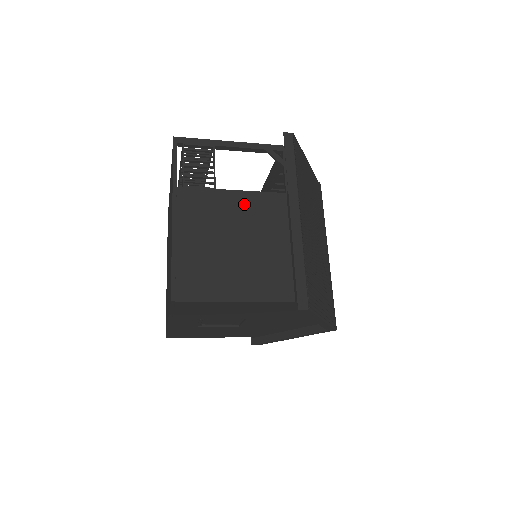
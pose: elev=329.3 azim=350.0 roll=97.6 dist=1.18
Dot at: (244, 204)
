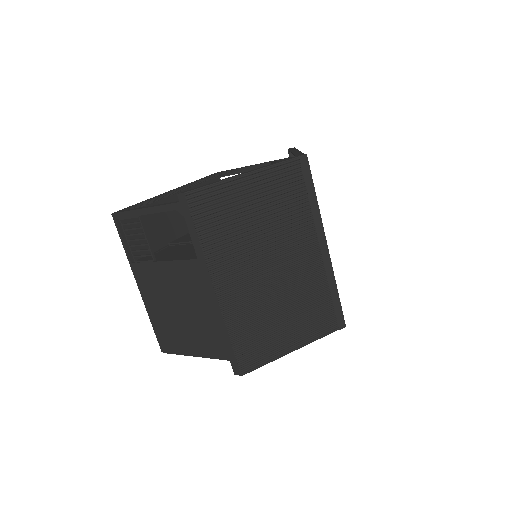
Dot at: (177, 274)
